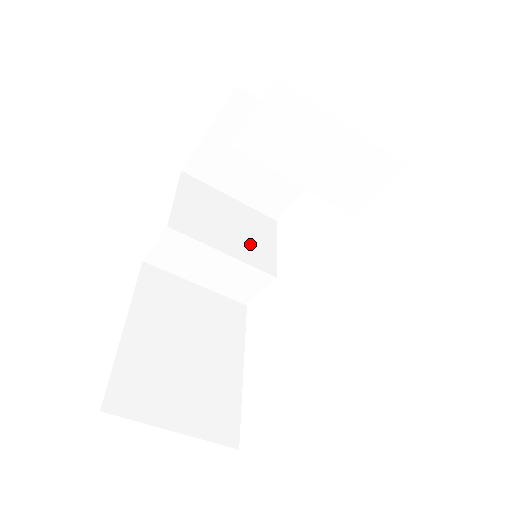
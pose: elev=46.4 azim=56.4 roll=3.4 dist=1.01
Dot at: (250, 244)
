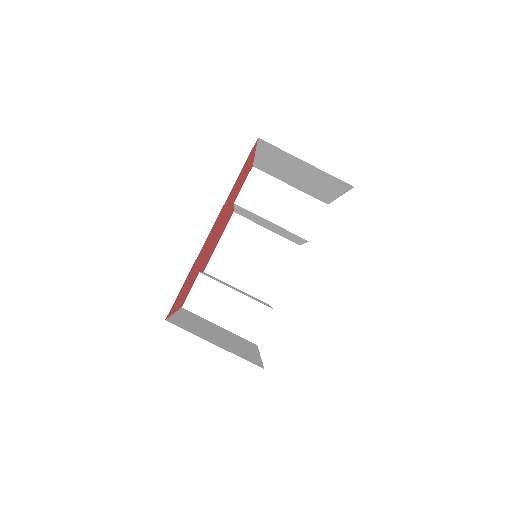
Dot at: (253, 298)
